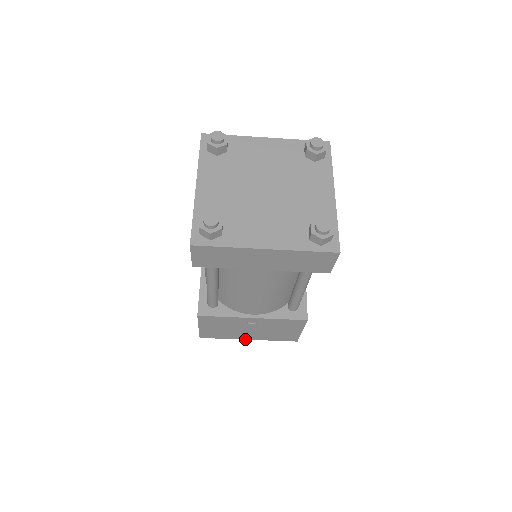
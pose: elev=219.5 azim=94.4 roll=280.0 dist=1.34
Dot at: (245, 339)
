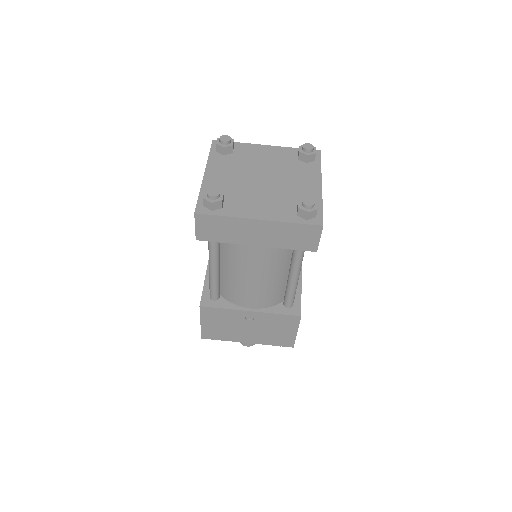
Dot at: (244, 342)
